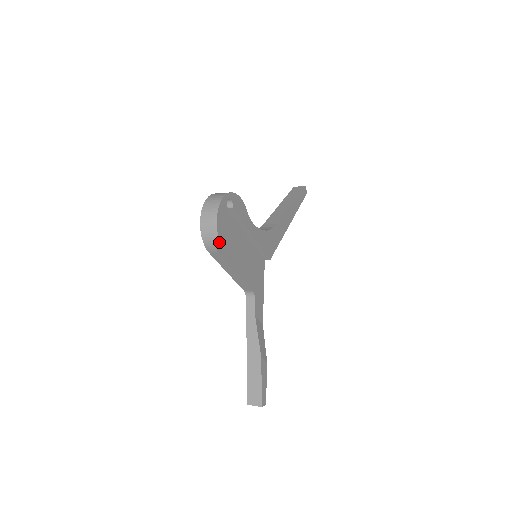
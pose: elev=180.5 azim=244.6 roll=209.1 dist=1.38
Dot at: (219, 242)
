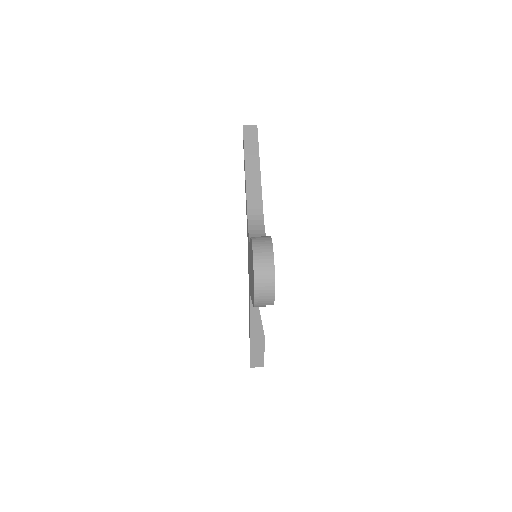
Dot at: occluded
